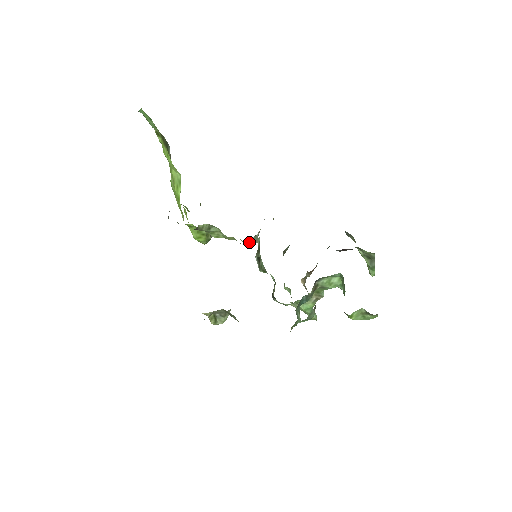
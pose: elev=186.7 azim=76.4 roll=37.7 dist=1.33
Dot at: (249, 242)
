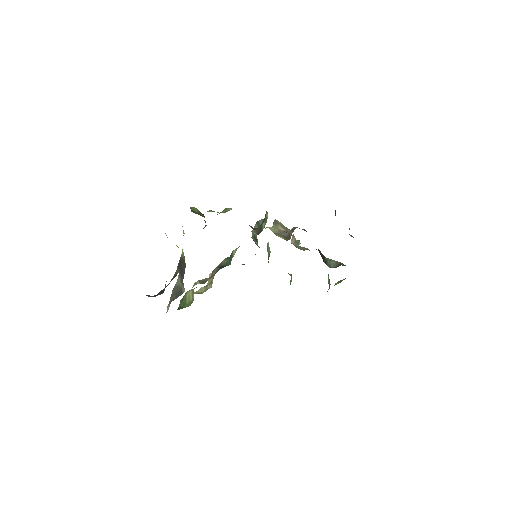
Dot at: occluded
